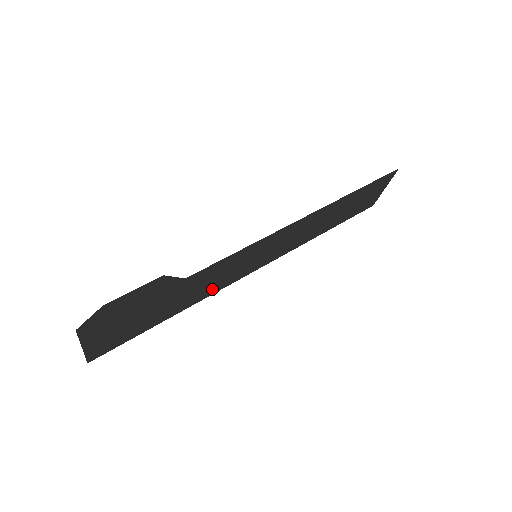
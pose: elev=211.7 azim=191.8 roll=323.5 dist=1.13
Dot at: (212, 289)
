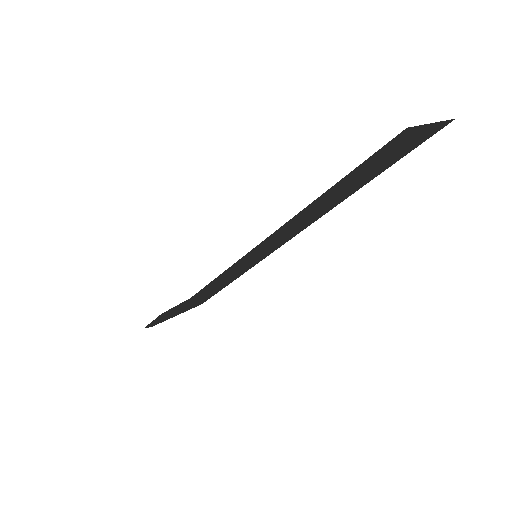
Dot at: (247, 268)
